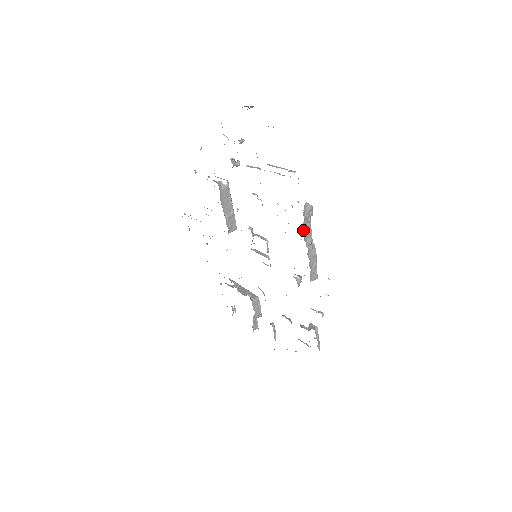
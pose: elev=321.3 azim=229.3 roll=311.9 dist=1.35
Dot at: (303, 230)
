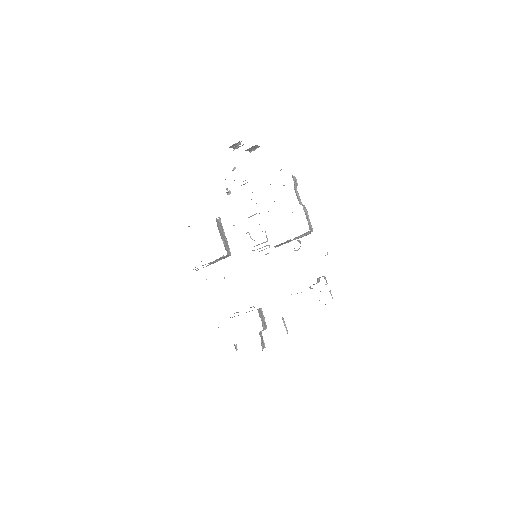
Dot at: occluded
